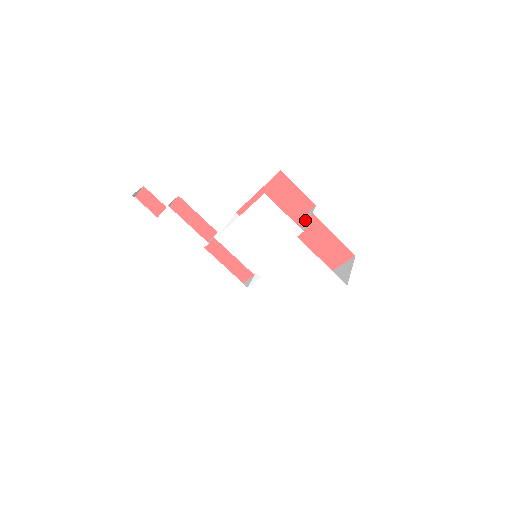
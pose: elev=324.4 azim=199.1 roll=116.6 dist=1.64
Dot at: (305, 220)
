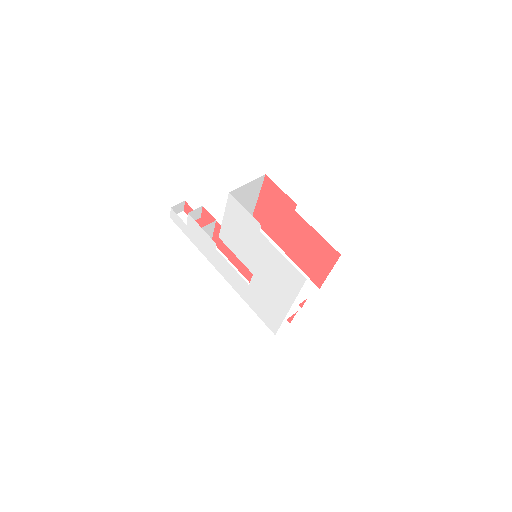
Dot at: occluded
